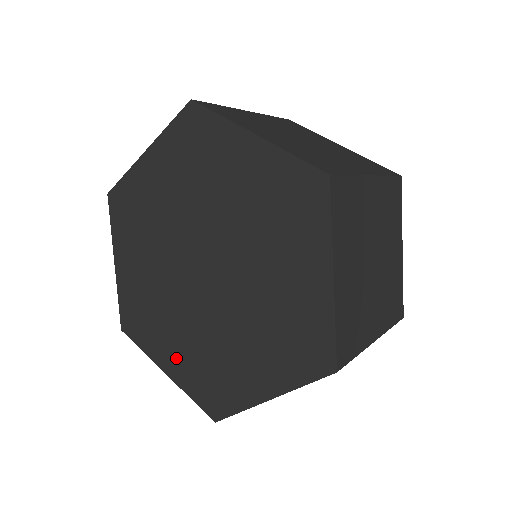
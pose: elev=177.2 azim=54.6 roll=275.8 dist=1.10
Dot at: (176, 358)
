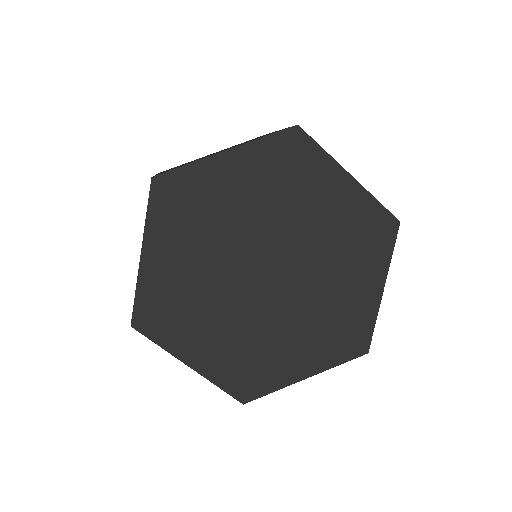
Dot at: (210, 352)
